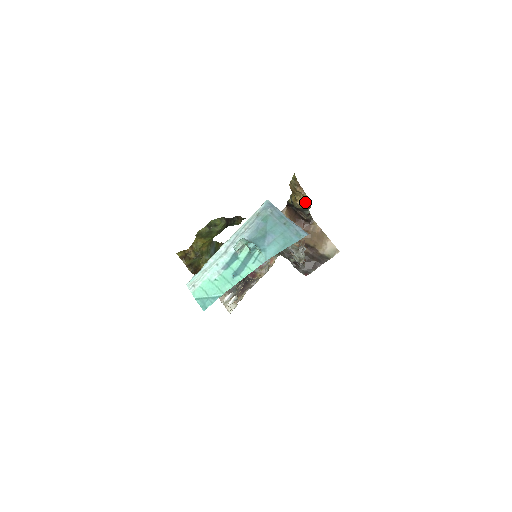
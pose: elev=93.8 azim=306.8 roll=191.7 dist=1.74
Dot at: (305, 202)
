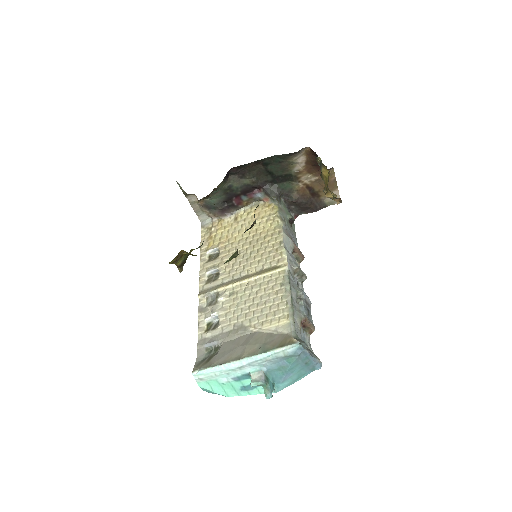
Dot at: occluded
